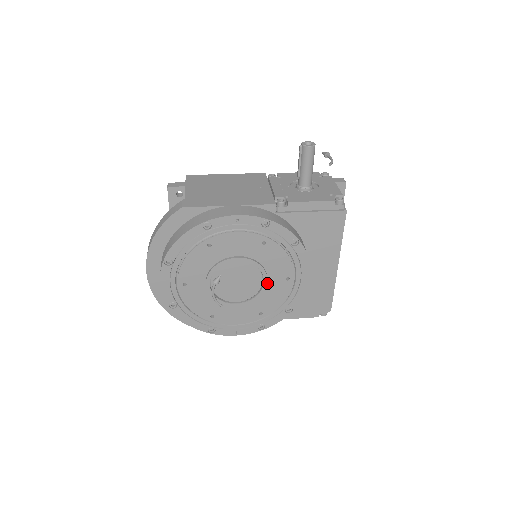
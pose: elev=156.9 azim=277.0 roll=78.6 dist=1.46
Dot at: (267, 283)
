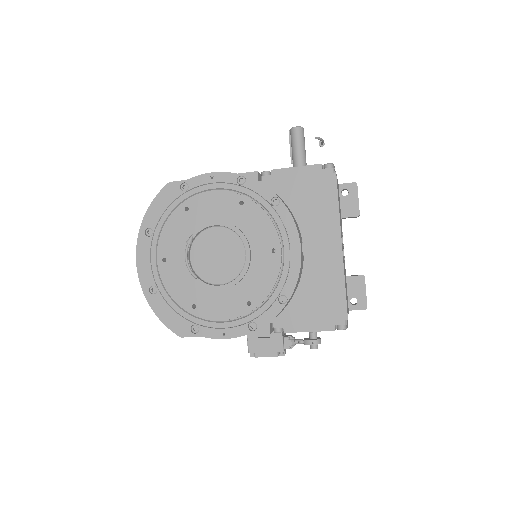
Dot at: (250, 255)
